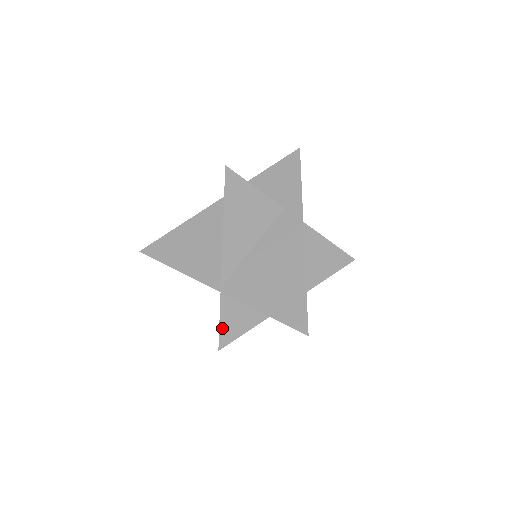
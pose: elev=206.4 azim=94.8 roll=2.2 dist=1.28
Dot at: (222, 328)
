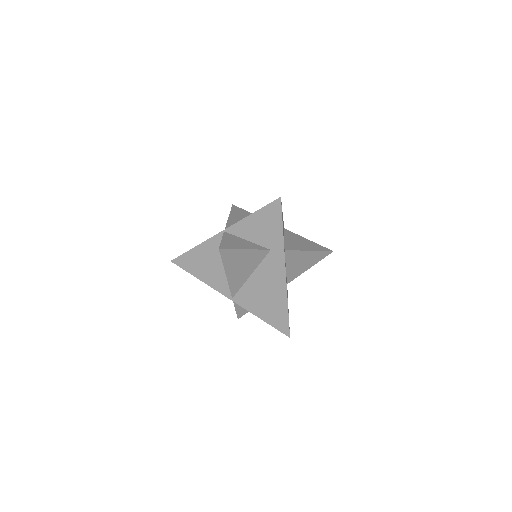
Dot at: (223, 242)
